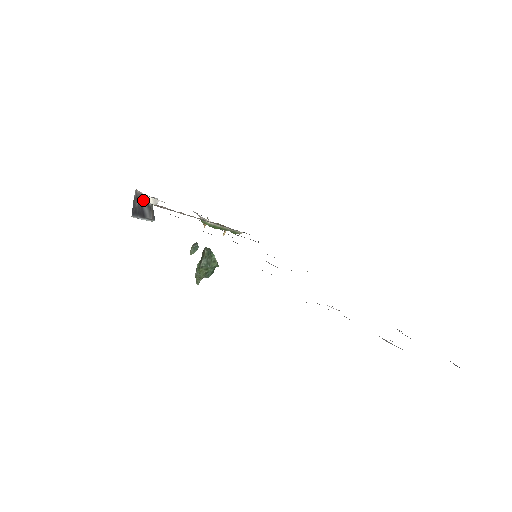
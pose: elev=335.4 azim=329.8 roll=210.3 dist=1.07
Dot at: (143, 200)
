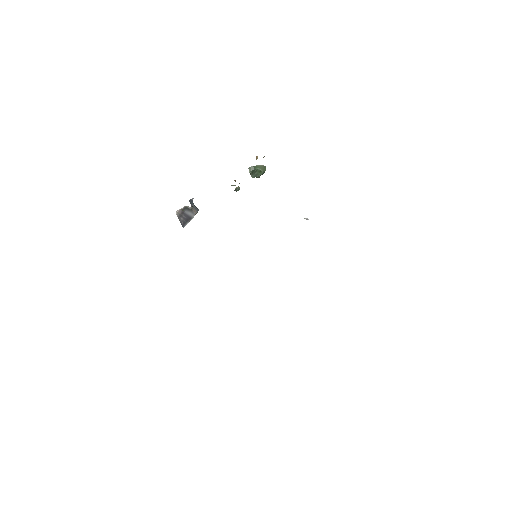
Dot at: (184, 210)
